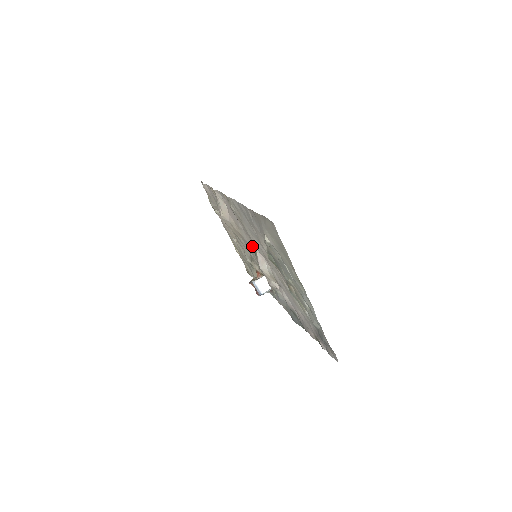
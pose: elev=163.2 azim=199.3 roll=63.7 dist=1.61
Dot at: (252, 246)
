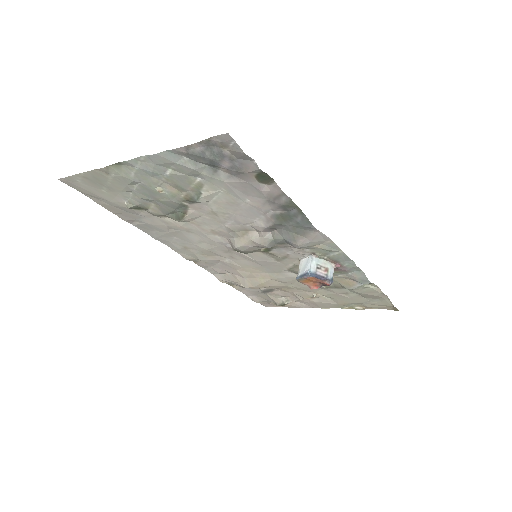
Dot at: (242, 255)
